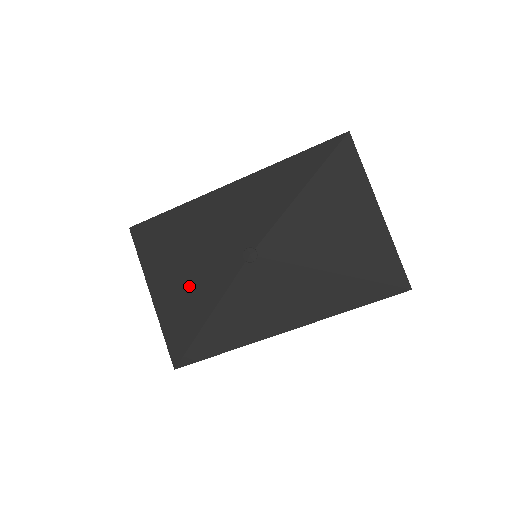
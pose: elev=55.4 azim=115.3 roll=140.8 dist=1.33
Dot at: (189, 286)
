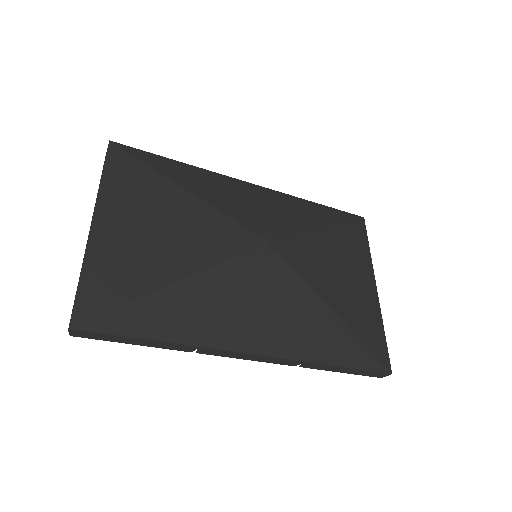
Dot at: (165, 236)
